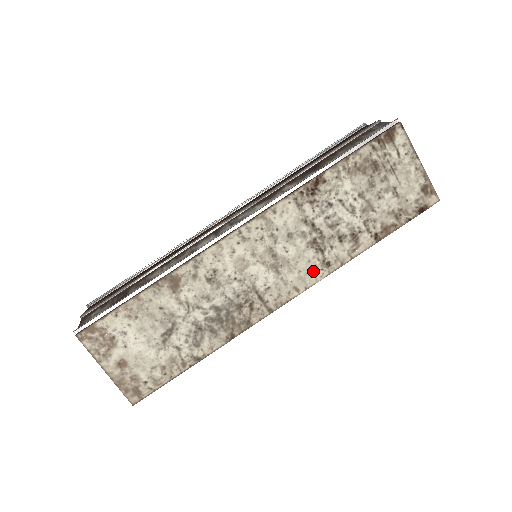
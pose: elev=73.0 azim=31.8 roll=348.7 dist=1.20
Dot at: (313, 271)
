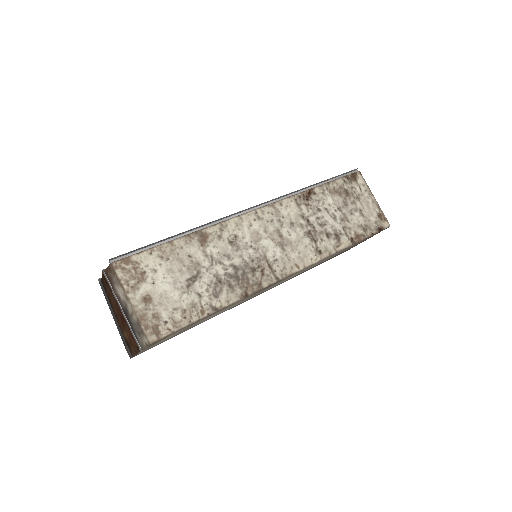
Dot at: (309, 255)
